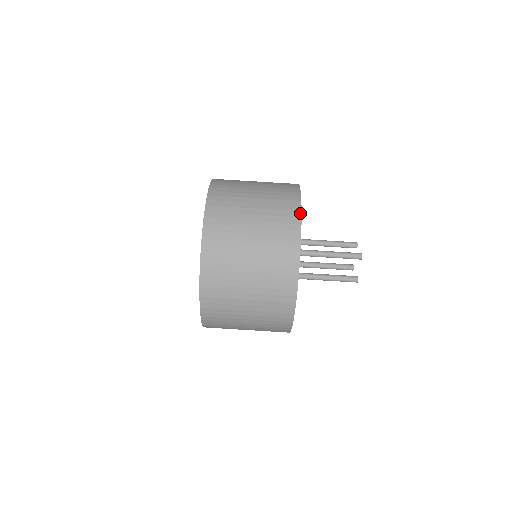
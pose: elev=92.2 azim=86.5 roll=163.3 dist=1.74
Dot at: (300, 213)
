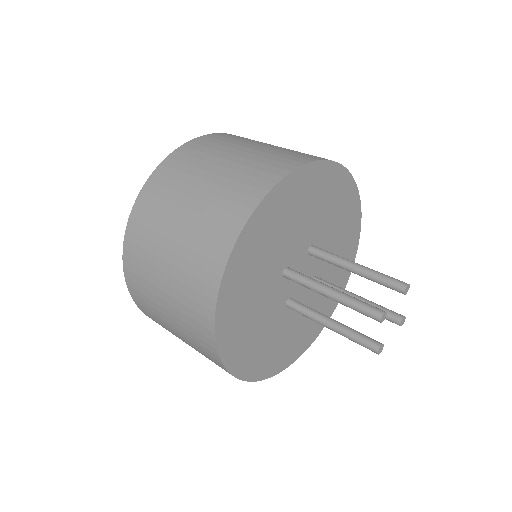
Dot at: (353, 178)
